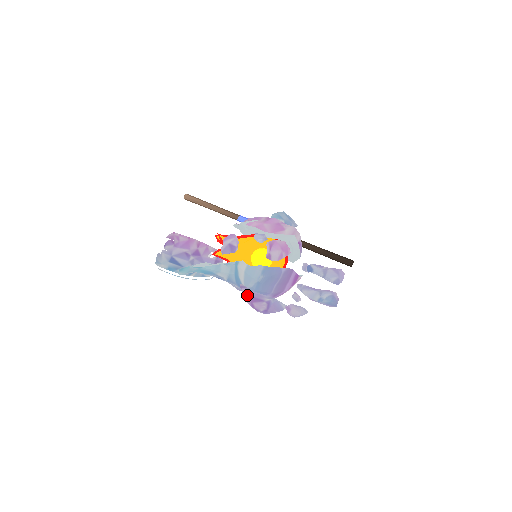
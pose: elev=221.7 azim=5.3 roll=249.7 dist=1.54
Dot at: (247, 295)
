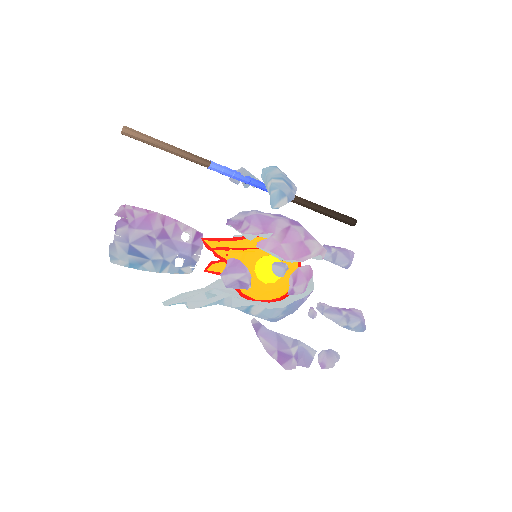
Dot at: (271, 352)
